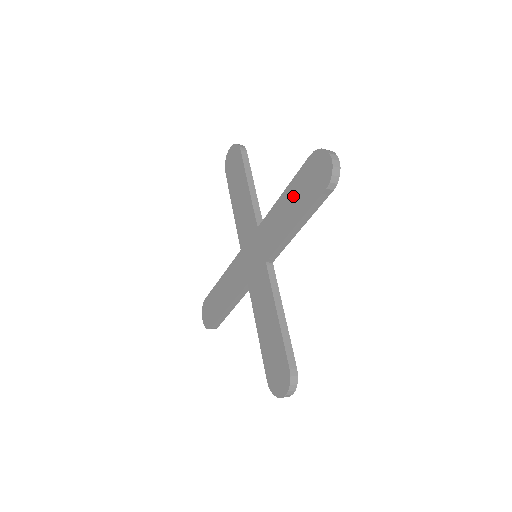
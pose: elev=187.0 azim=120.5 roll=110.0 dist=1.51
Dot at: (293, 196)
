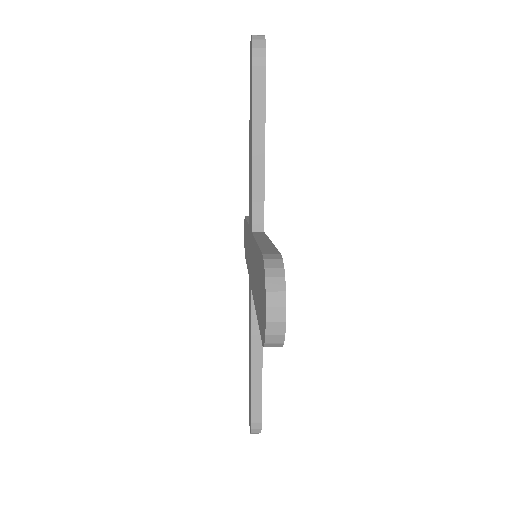
Dot at: (257, 272)
